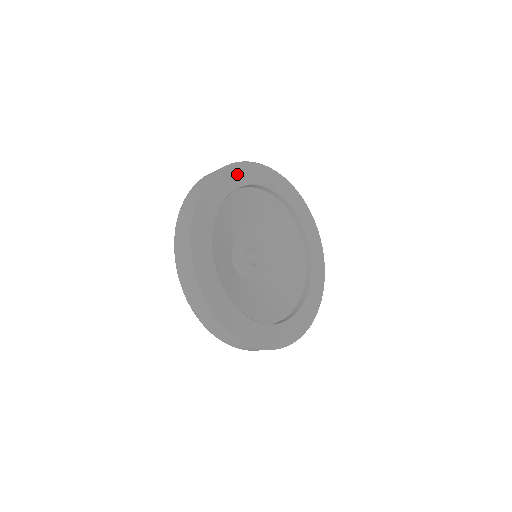
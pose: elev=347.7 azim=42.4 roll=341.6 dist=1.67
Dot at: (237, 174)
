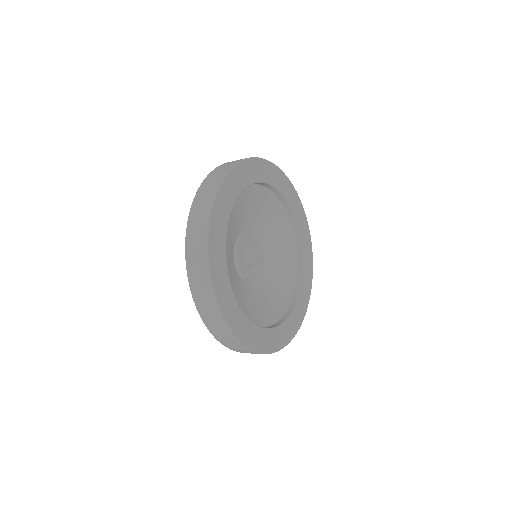
Dot at: (282, 181)
